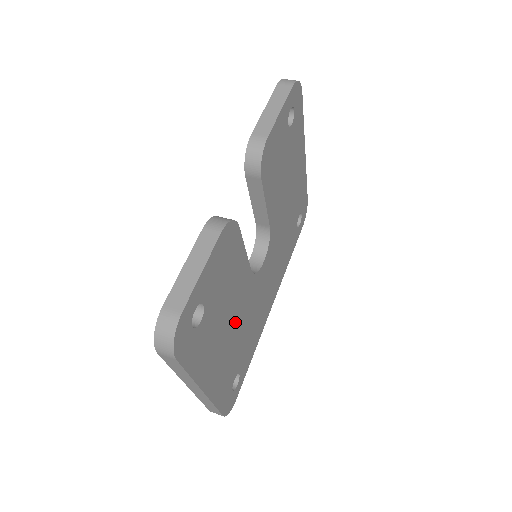
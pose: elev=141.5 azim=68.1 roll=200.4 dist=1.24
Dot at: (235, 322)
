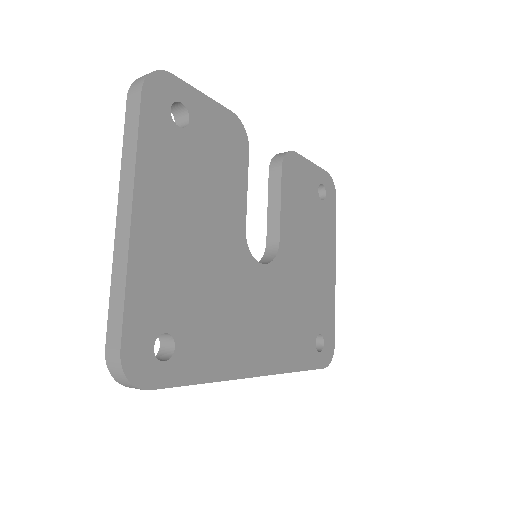
Dot at: (206, 240)
